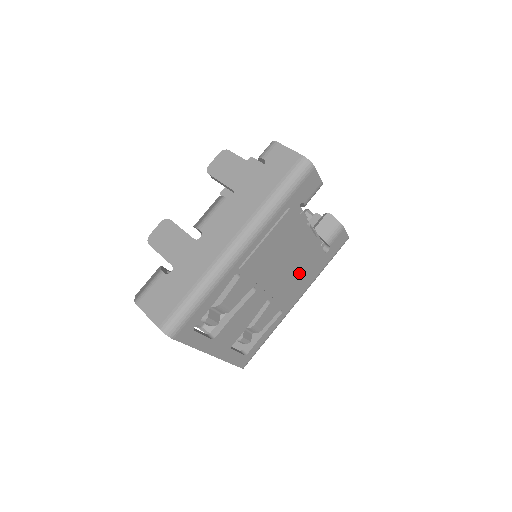
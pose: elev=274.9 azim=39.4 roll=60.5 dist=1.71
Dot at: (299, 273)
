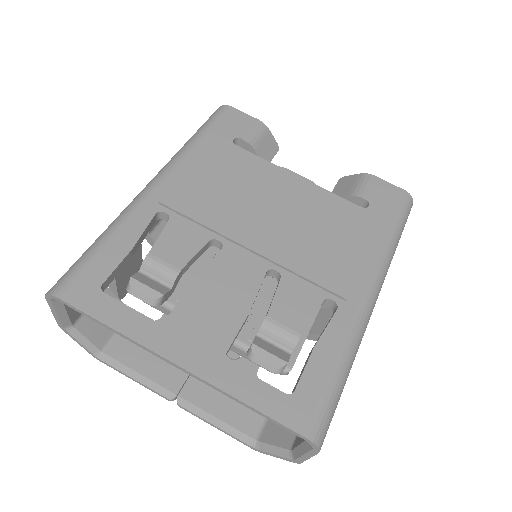
Dot at: (317, 230)
